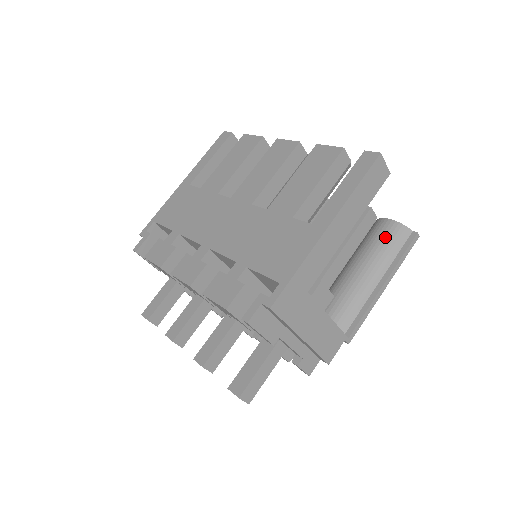
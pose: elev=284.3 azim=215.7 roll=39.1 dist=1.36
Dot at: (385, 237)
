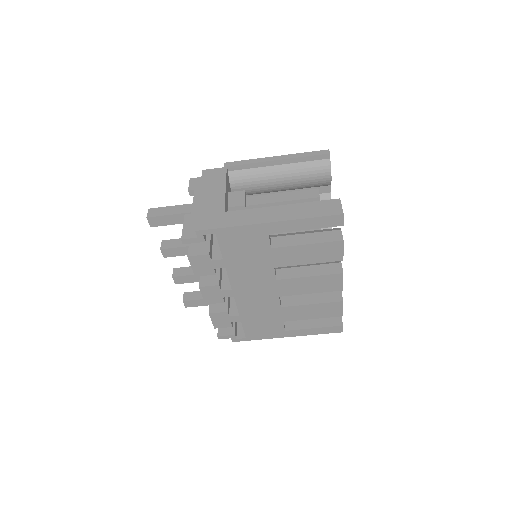
Dot at: occluded
